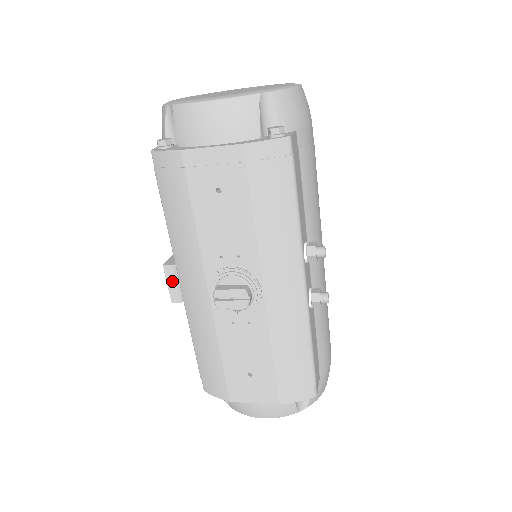
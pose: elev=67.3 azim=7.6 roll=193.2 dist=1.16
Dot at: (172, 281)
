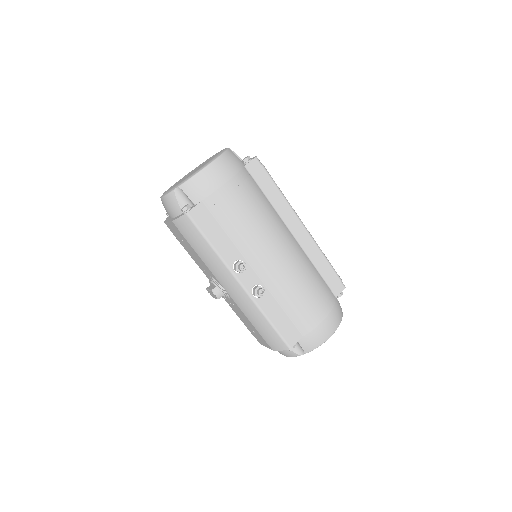
Dot at: occluded
